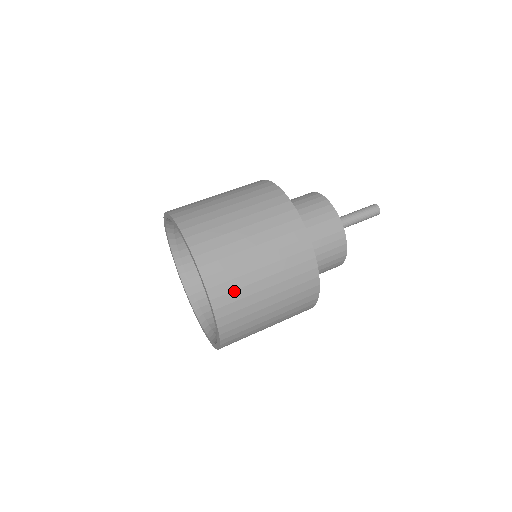
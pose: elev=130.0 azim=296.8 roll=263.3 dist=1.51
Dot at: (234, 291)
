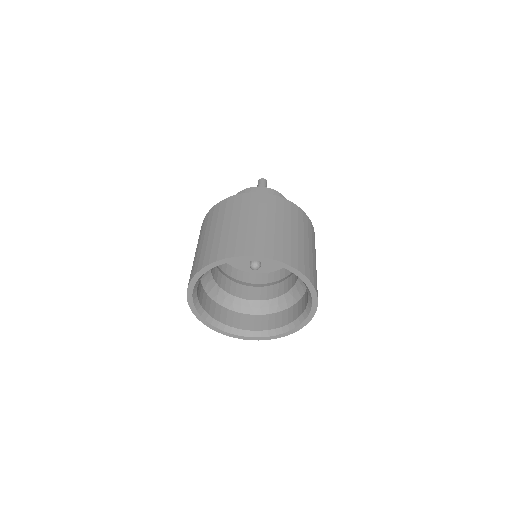
Dot at: occluded
